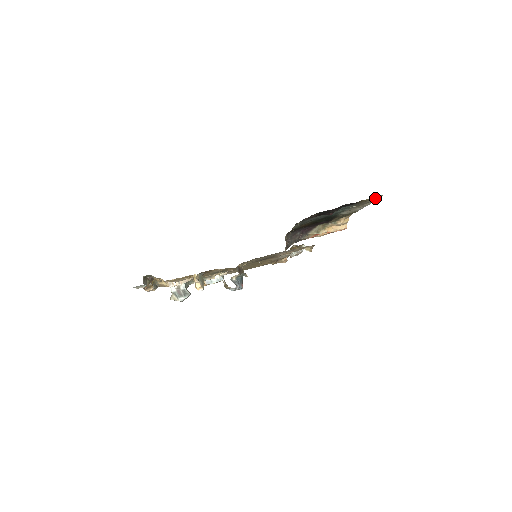
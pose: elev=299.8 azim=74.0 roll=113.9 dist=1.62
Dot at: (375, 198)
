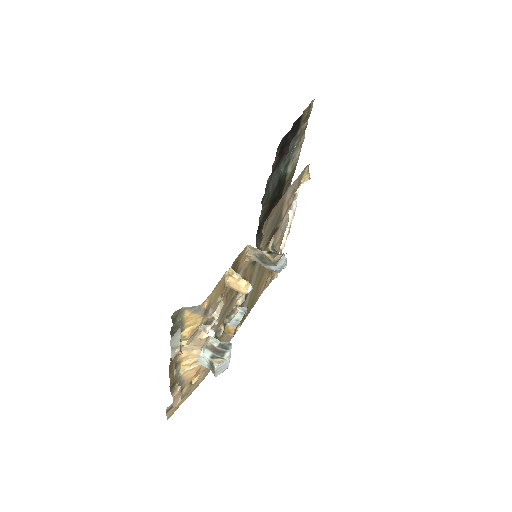
Dot at: (309, 112)
